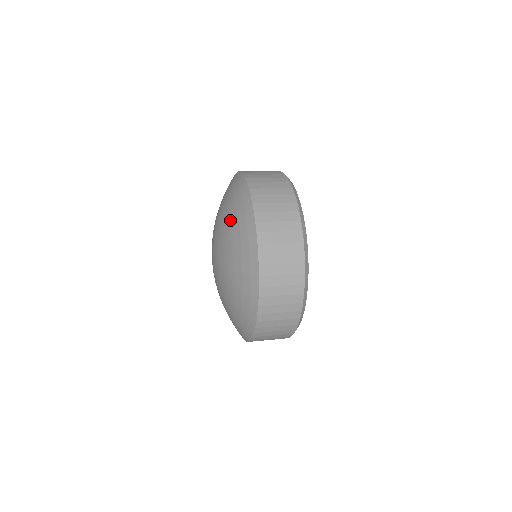
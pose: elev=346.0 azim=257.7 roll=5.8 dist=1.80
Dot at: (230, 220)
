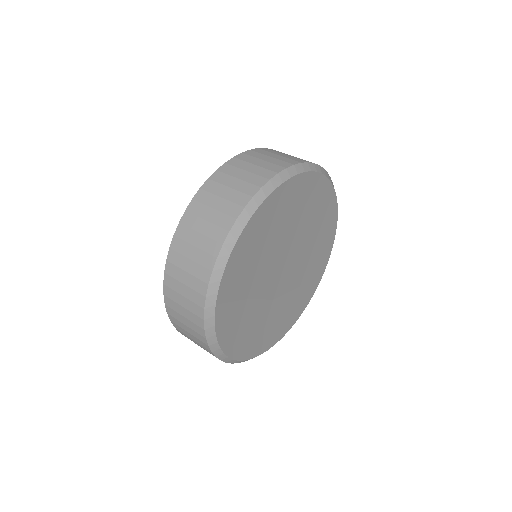
Dot at: occluded
